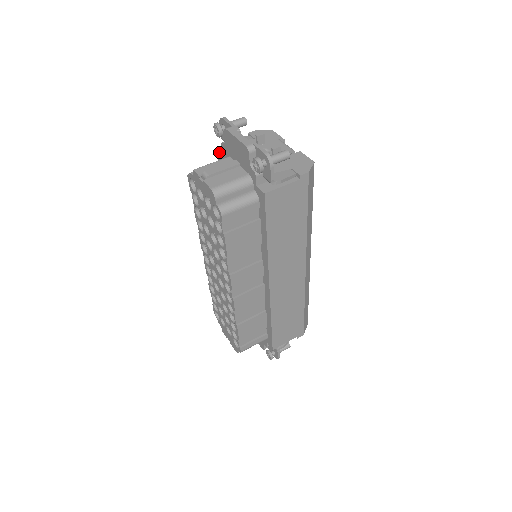
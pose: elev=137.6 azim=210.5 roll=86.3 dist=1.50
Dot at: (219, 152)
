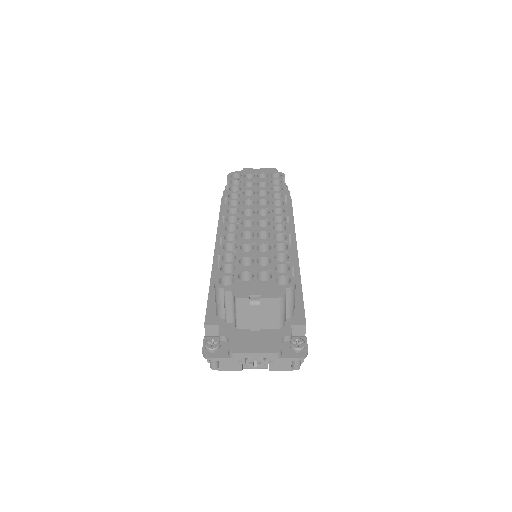
Dot at: occluded
